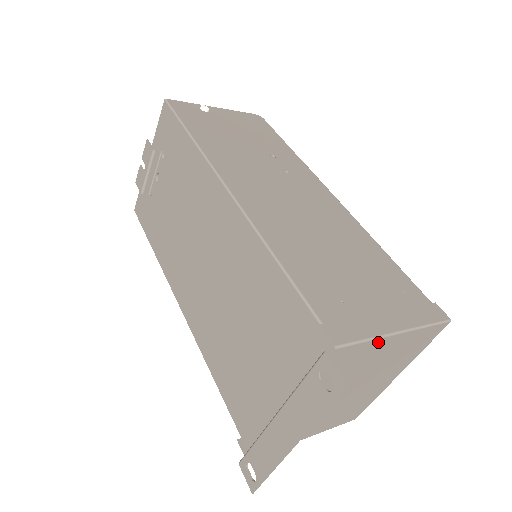
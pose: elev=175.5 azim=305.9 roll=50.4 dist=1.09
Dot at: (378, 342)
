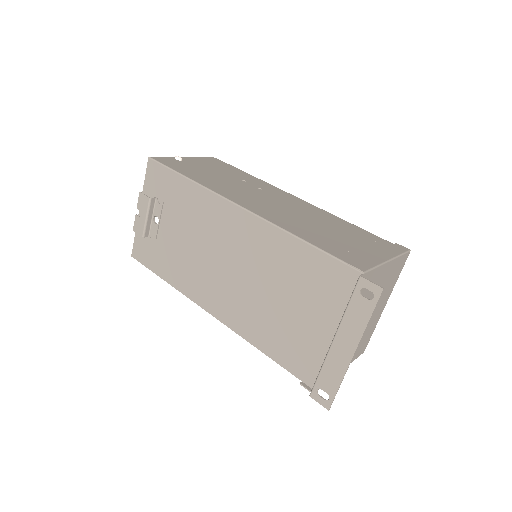
Dot at: (381, 269)
